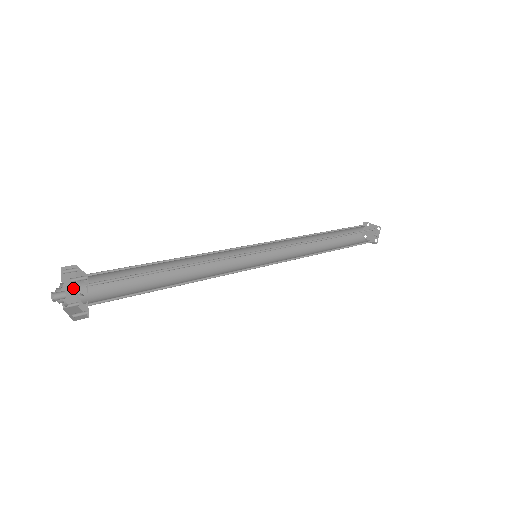
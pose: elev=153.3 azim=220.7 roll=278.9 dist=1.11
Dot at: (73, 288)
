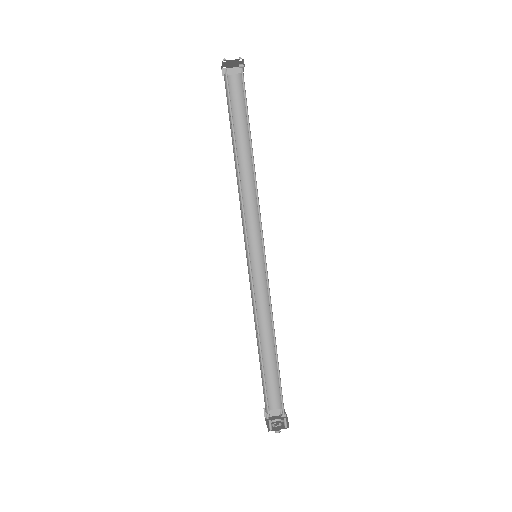
Dot at: occluded
